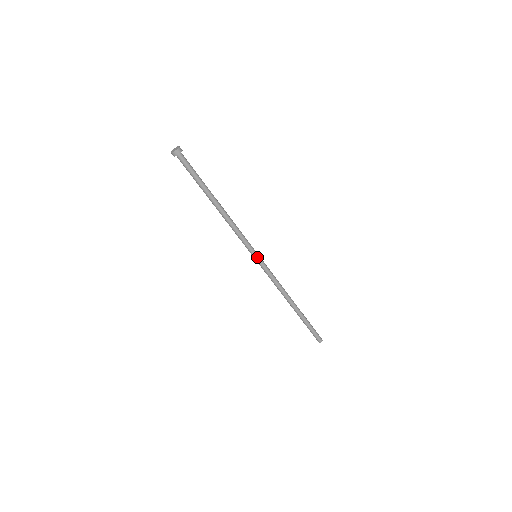
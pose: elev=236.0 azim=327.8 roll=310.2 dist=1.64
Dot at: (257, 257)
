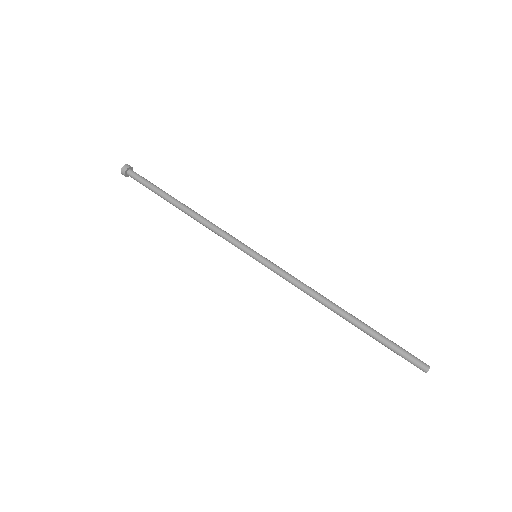
Dot at: (257, 254)
